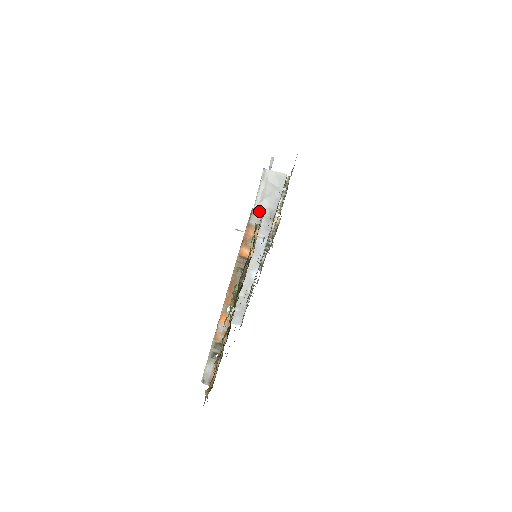
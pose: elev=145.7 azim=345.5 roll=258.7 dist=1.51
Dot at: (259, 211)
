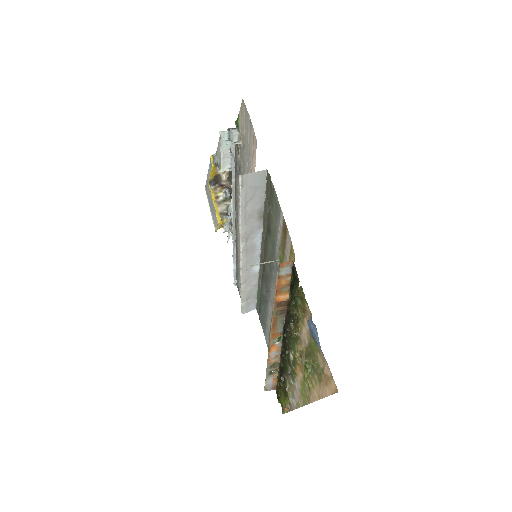
Dot at: (287, 262)
